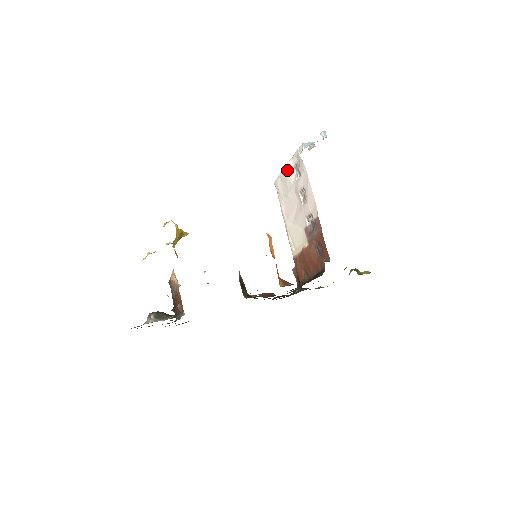
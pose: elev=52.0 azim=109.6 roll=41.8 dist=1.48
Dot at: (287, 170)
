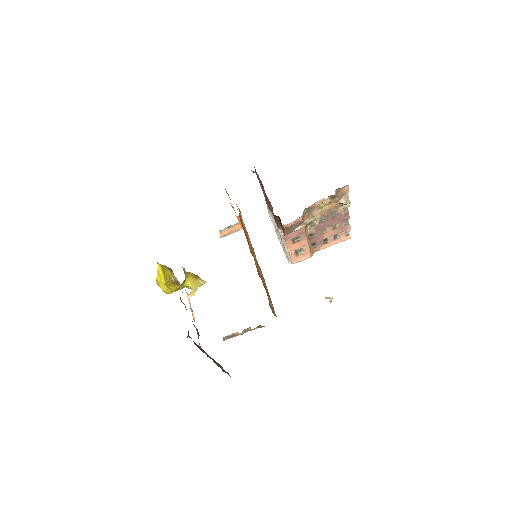
Dot at: occluded
